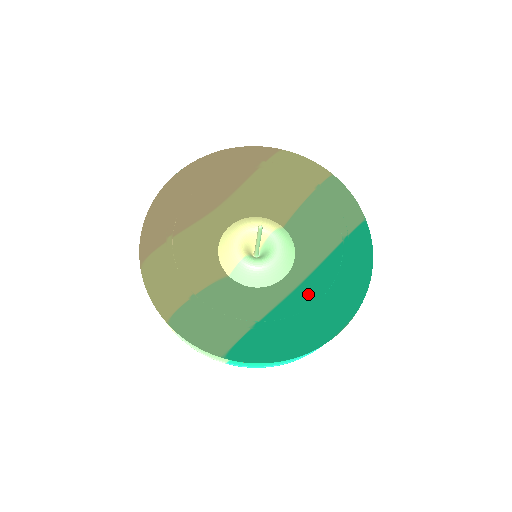
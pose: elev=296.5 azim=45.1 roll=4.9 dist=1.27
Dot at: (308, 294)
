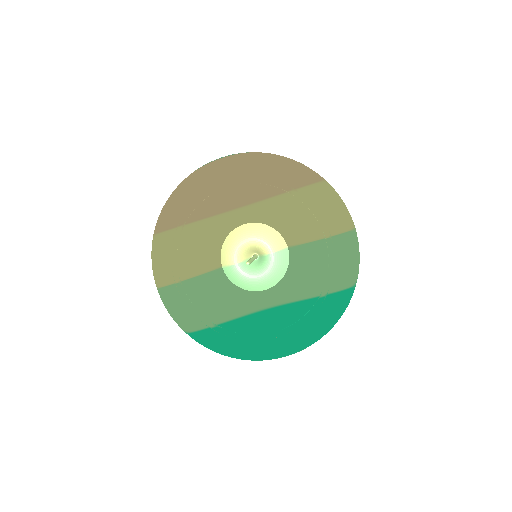
Dot at: (267, 322)
